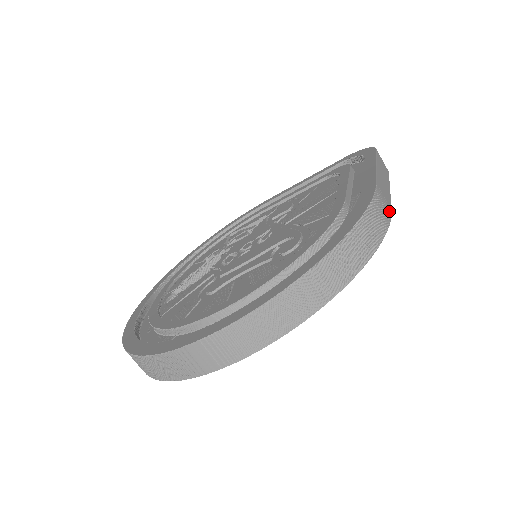
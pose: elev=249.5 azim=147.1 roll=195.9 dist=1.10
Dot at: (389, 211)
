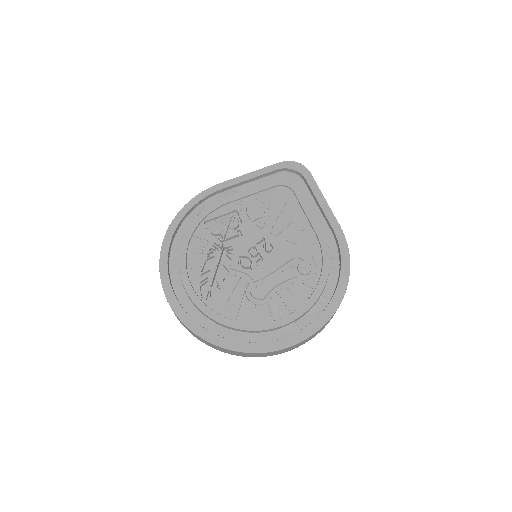
Dot at: occluded
